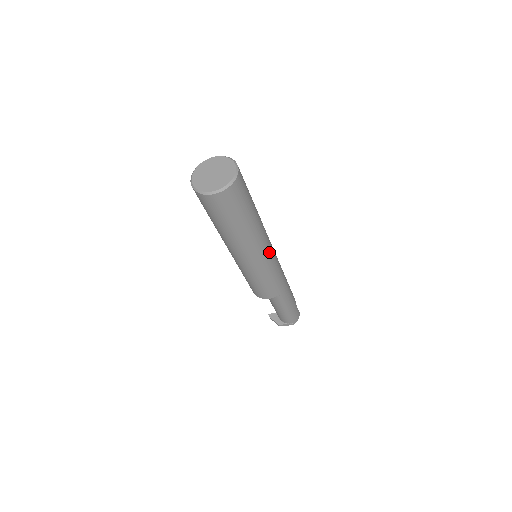
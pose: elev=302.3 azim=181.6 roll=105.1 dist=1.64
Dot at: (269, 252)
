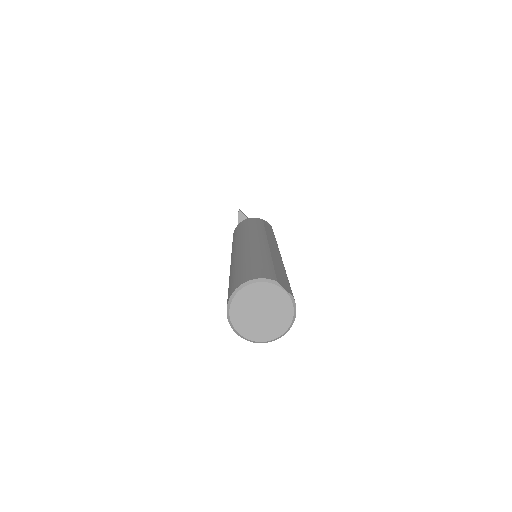
Dot at: occluded
